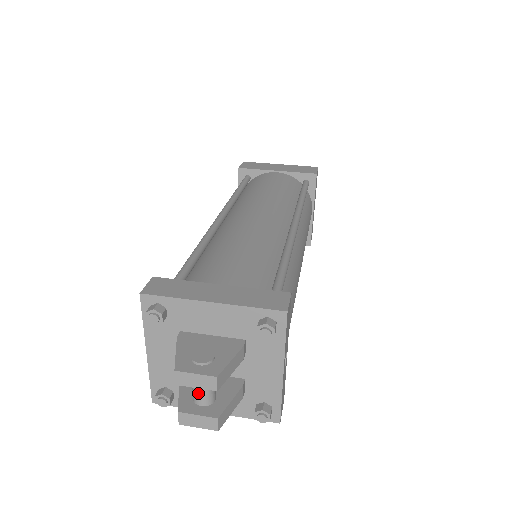
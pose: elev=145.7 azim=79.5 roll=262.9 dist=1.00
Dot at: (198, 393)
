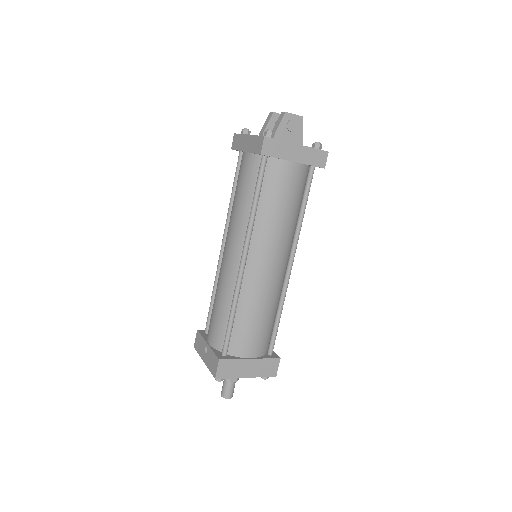
Dot at: occluded
